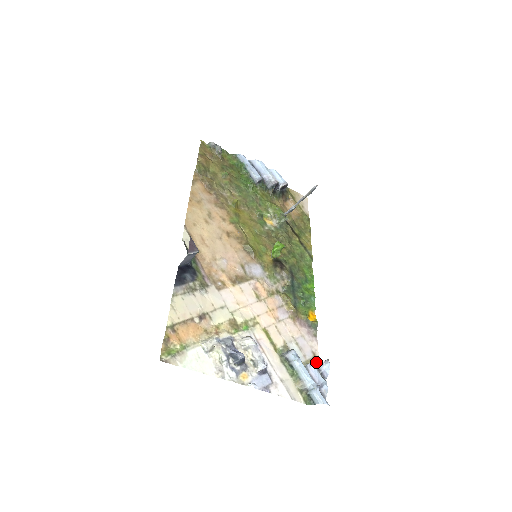
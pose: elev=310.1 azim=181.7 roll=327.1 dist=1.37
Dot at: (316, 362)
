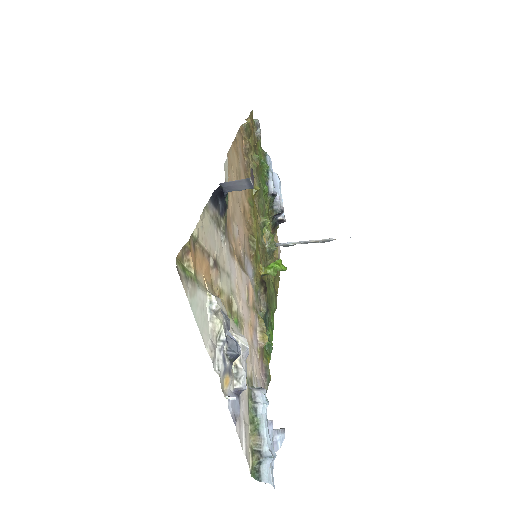
Dot at: occluded
